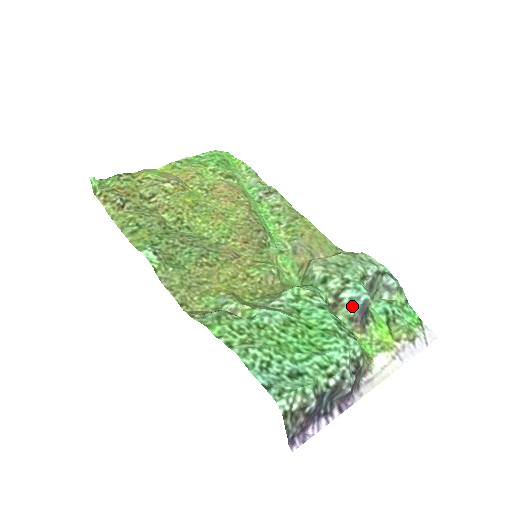
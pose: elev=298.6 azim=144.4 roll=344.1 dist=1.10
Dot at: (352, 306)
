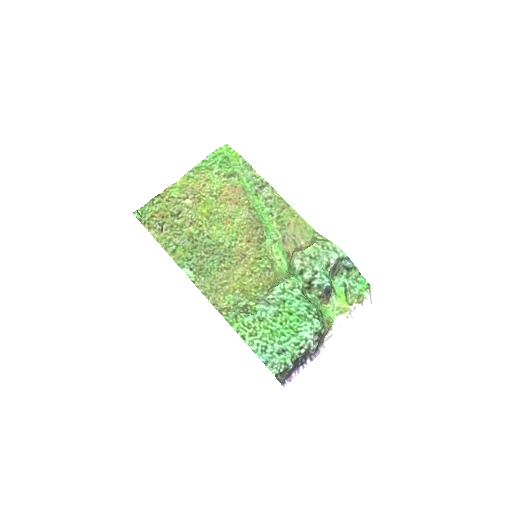
Dot at: (319, 289)
